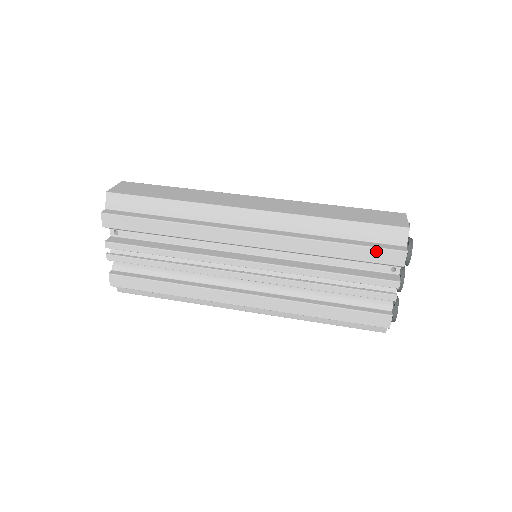
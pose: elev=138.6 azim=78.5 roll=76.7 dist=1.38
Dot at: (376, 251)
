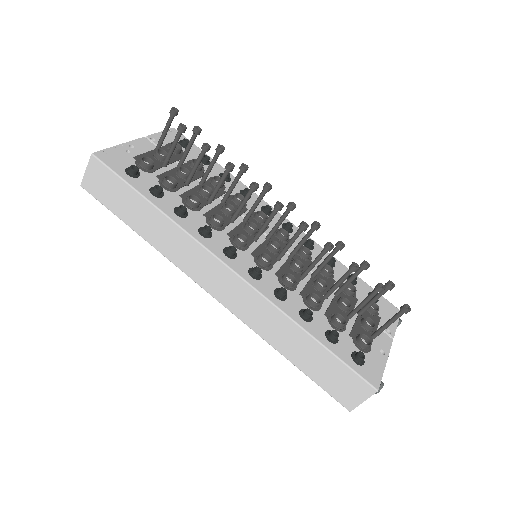
Dot at: occluded
